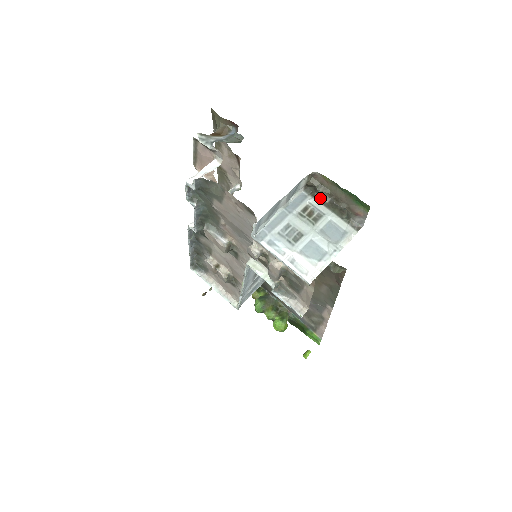
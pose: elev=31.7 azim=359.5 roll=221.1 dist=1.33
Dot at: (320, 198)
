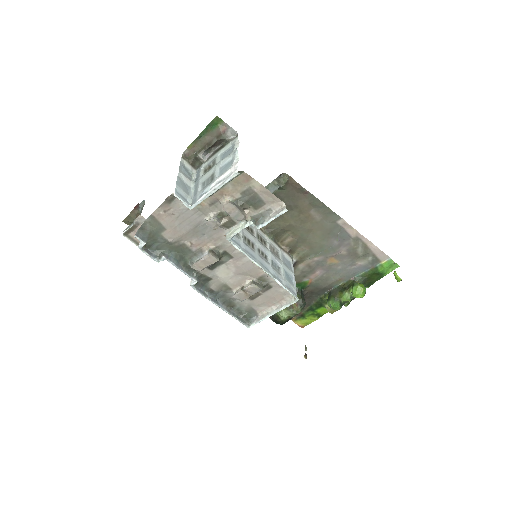
Dot at: (207, 160)
